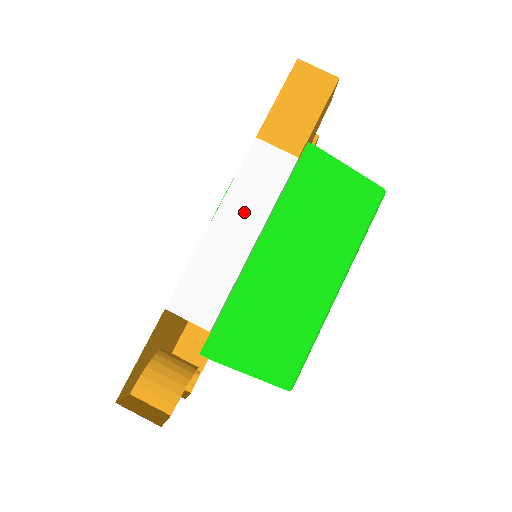
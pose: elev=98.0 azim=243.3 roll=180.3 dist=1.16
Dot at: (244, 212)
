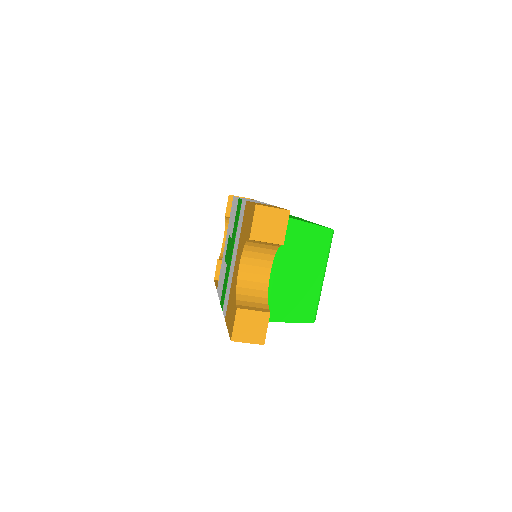
Dot at: occluded
